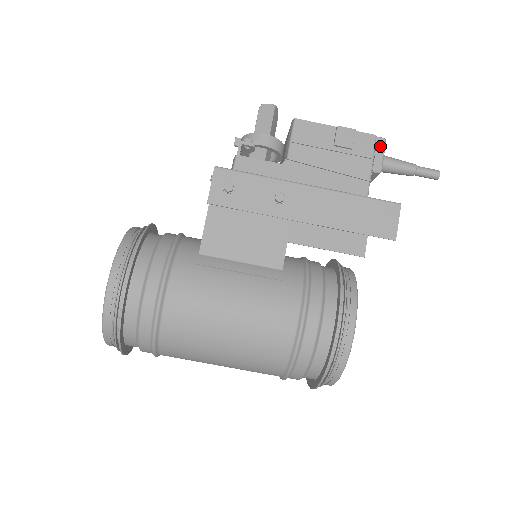
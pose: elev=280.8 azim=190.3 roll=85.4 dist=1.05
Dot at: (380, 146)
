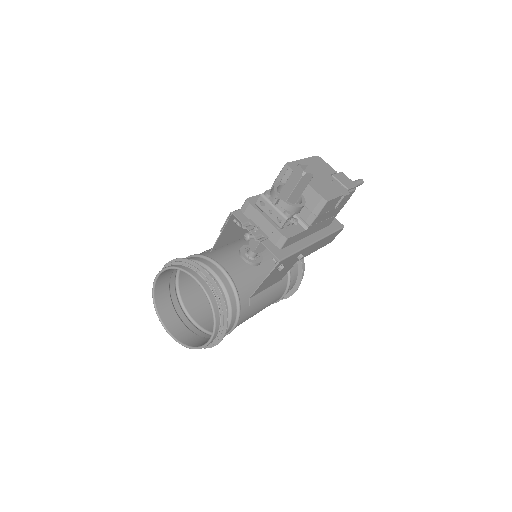
Dot at: occluded
